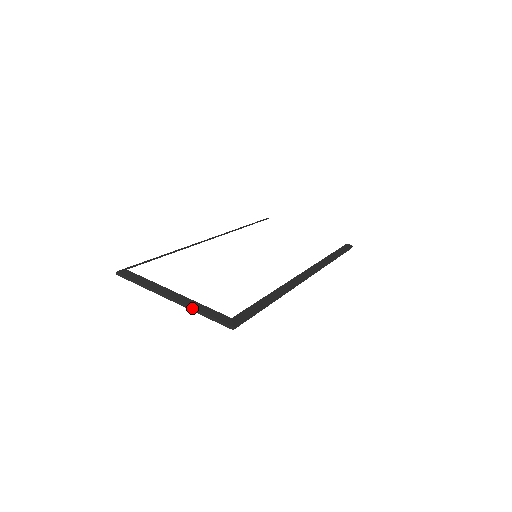
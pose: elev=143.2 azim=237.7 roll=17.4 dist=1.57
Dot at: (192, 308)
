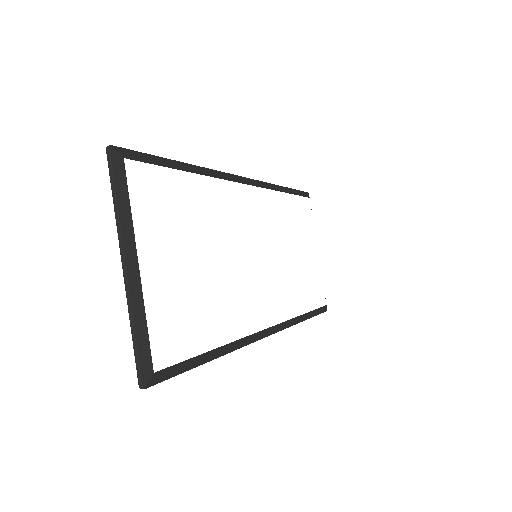
Dot at: (132, 311)
